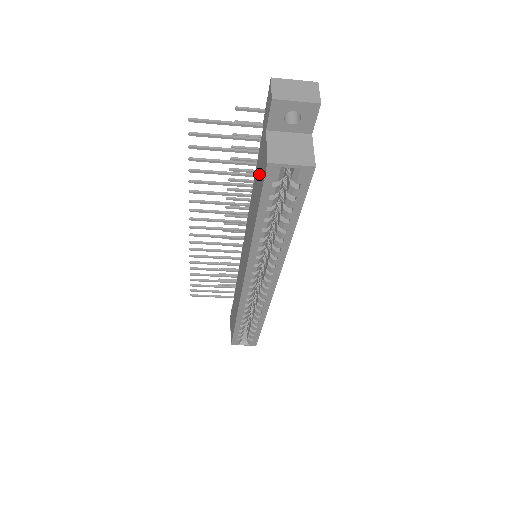
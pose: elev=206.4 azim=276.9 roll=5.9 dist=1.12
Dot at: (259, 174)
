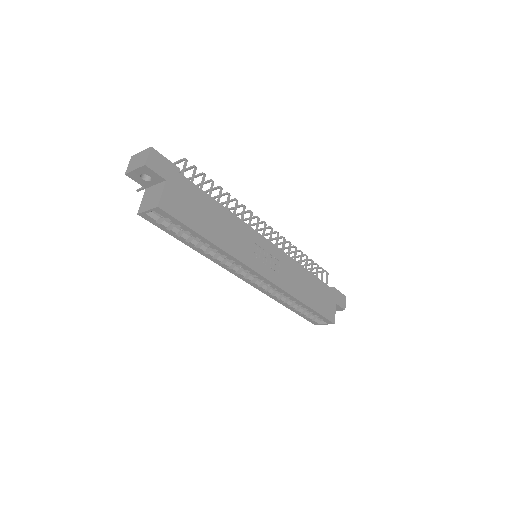
Dot at: occluded
